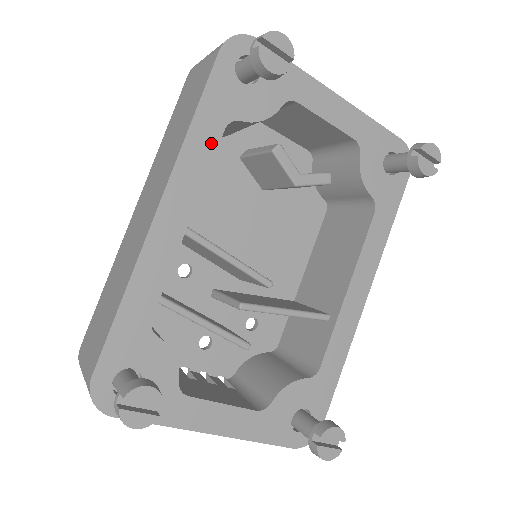
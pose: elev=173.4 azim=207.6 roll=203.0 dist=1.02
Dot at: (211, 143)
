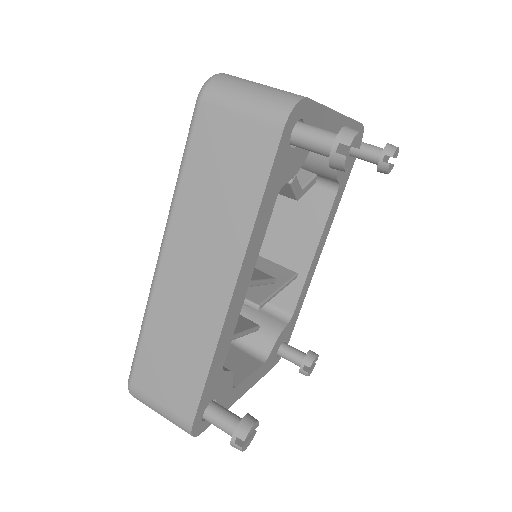
Dot at: (267, 217)
